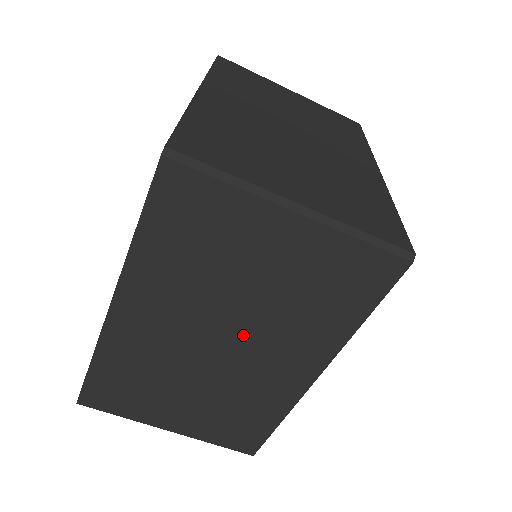
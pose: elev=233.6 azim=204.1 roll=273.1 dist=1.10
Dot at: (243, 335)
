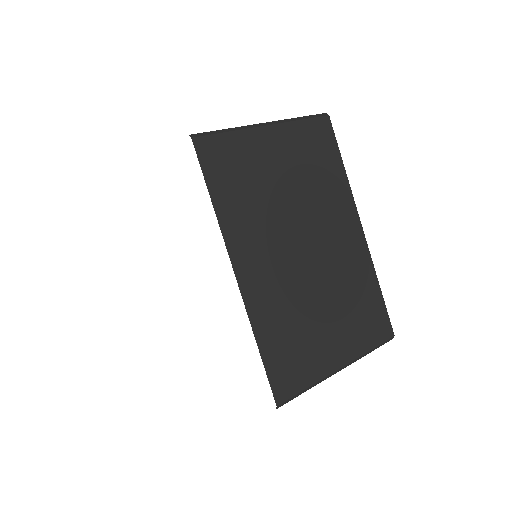
Dot at: (309, 229)
